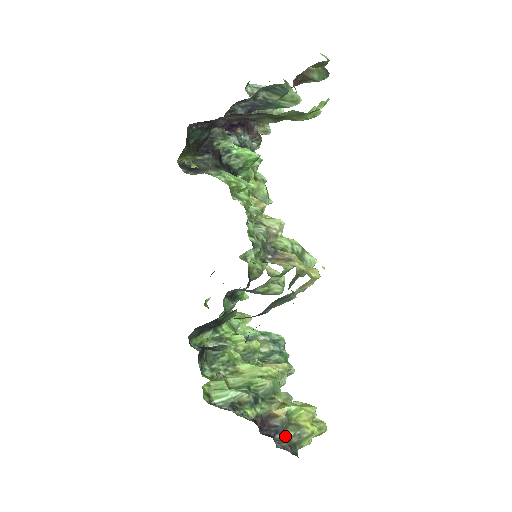
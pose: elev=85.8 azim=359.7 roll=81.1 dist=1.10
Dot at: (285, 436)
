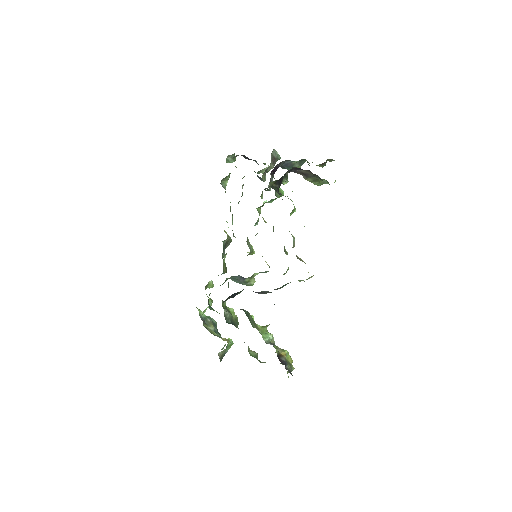
Dot at: (289, 367)
